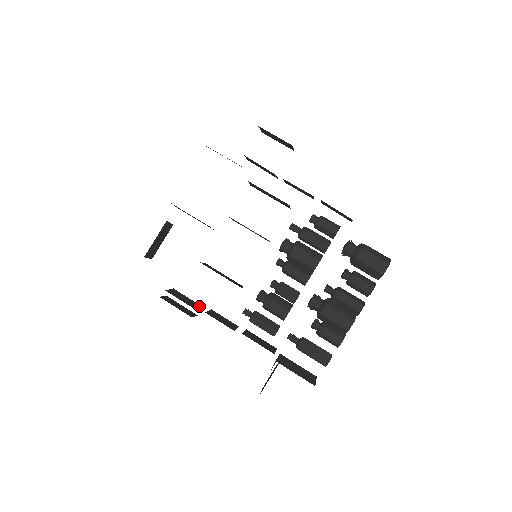
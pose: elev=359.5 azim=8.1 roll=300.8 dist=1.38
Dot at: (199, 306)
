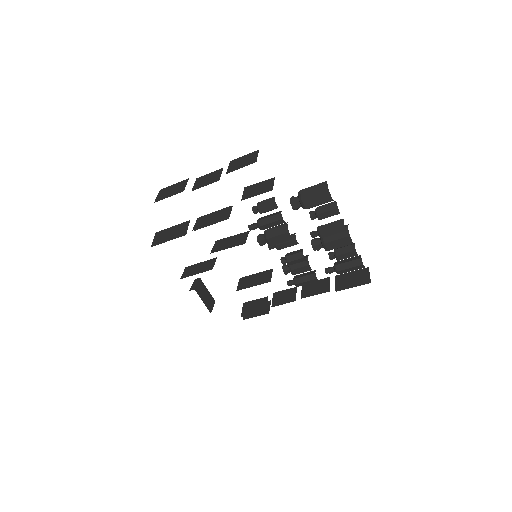
Dot at: (265, 300)
